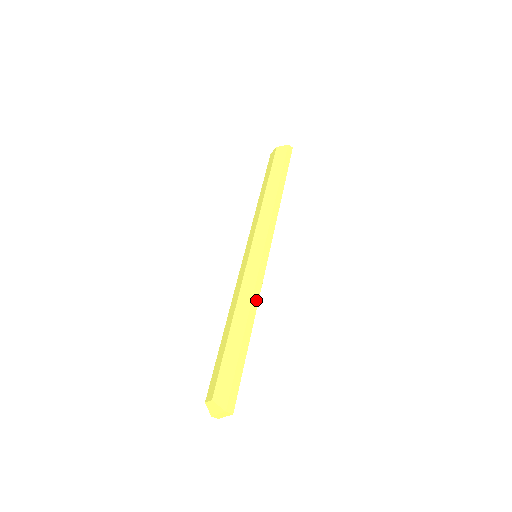
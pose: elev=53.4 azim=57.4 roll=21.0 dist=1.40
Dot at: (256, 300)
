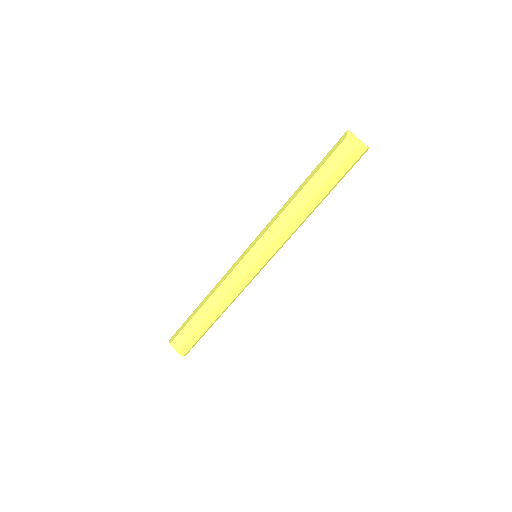
Dot at: occluded
